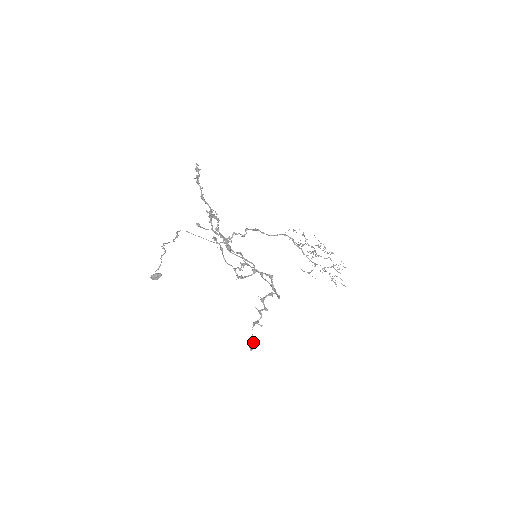
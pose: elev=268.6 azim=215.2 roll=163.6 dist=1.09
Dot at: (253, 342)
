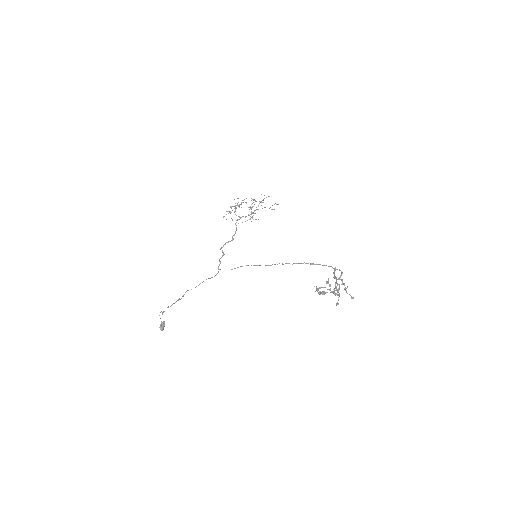
Dot at: (350, 295)
